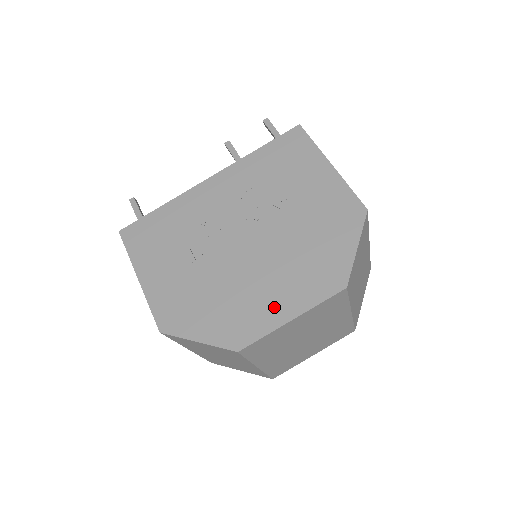
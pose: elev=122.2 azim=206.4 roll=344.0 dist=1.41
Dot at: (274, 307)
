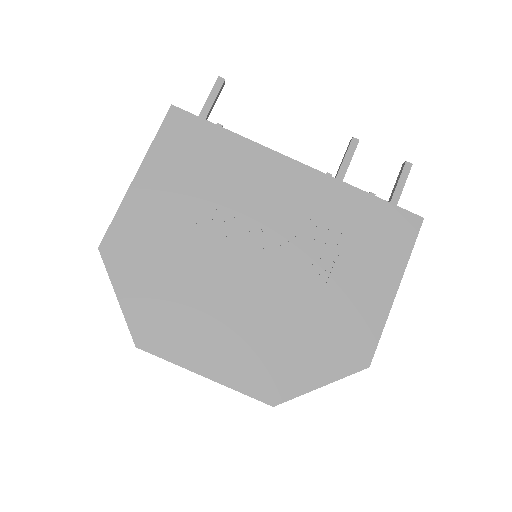
Dot at: (205, 349)
